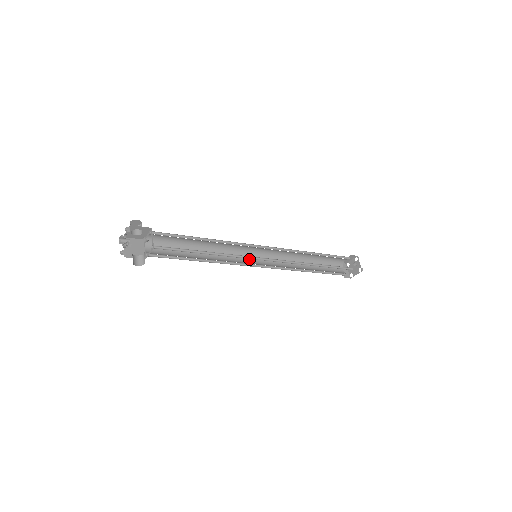
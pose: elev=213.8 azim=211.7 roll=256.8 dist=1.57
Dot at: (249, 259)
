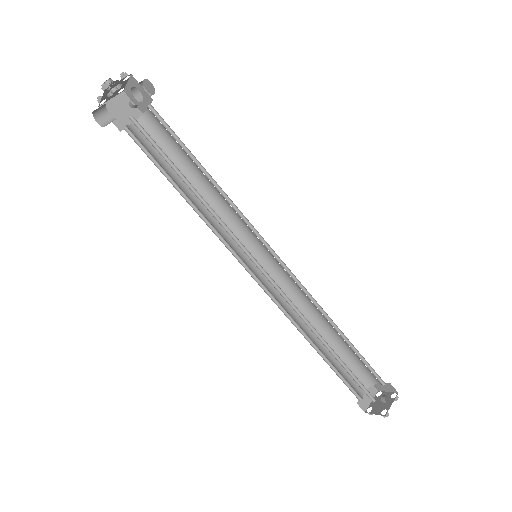
Dot at: occluded
